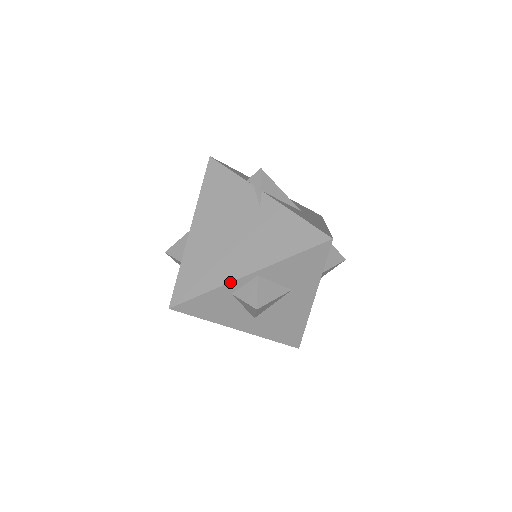
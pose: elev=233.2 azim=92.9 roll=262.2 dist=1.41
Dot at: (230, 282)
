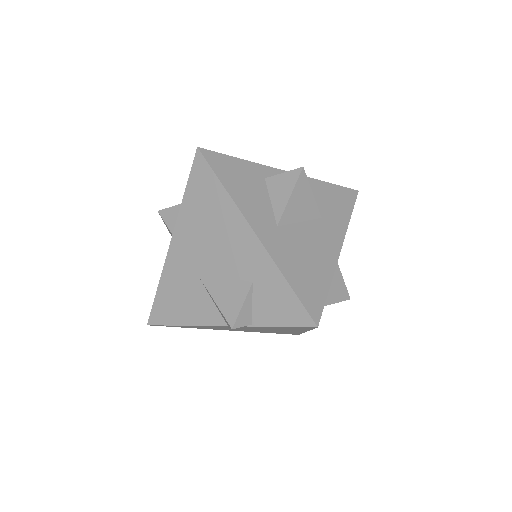
Dot at: (268, 166)
